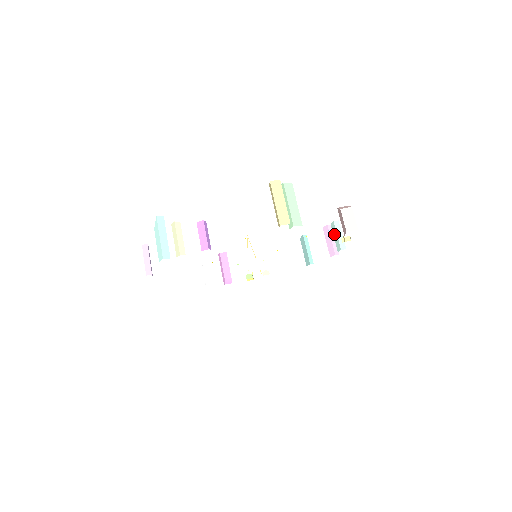
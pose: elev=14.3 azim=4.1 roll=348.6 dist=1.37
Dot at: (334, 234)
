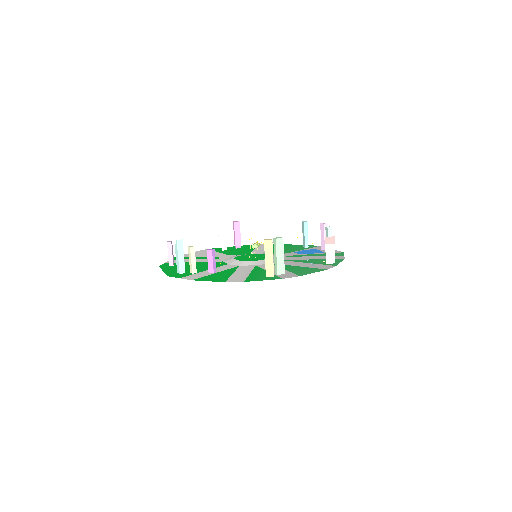
Dot at: occluded
